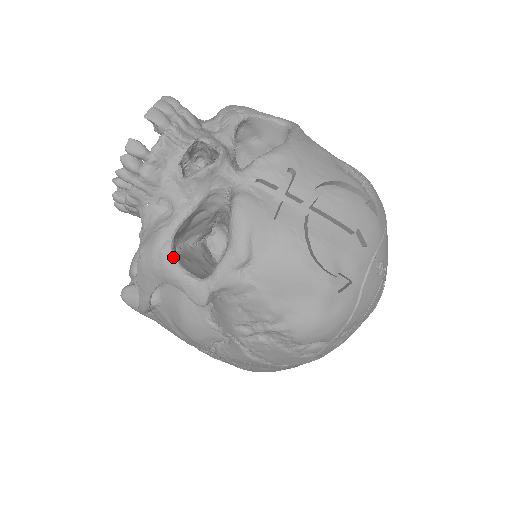
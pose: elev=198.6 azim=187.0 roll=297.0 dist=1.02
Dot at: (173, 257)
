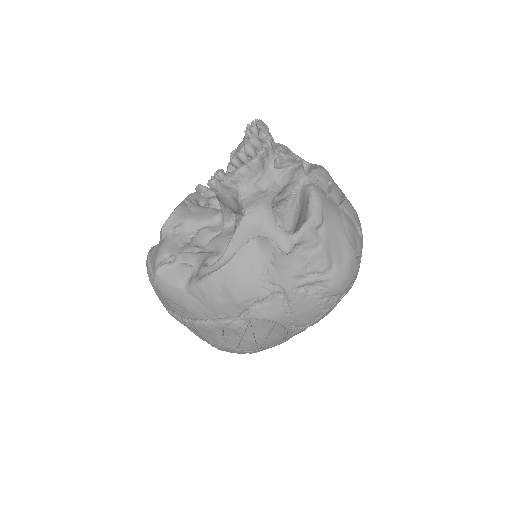
Dot at: occluded
